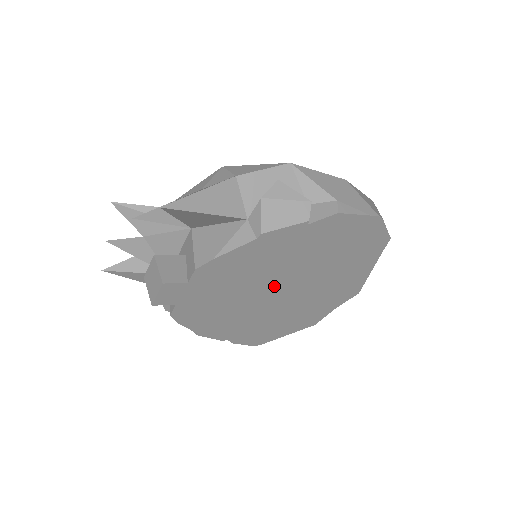
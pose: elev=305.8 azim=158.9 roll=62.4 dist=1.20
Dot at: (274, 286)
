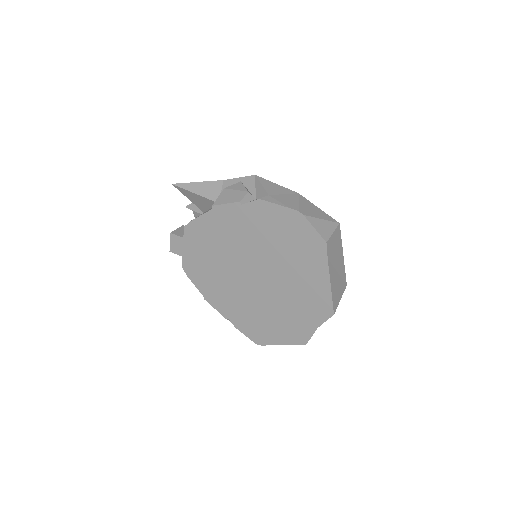
Dot at: (243, 266)
